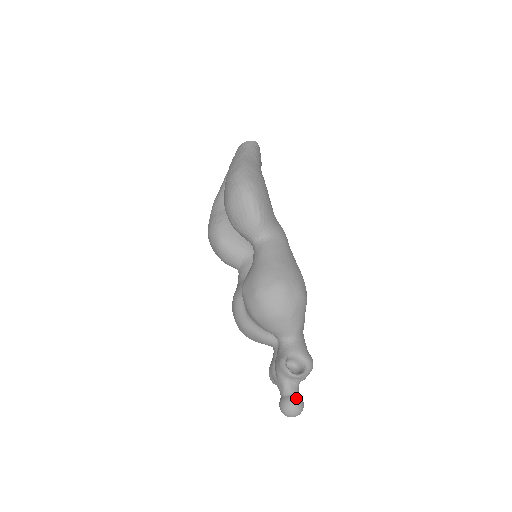
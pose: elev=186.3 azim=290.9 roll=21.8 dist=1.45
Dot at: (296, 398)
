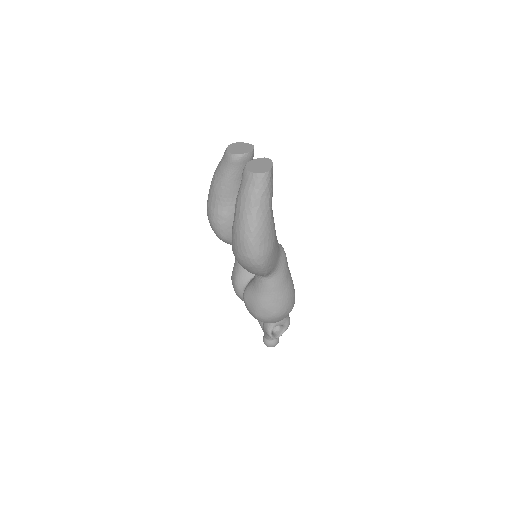
Dot at: (275, 343)
